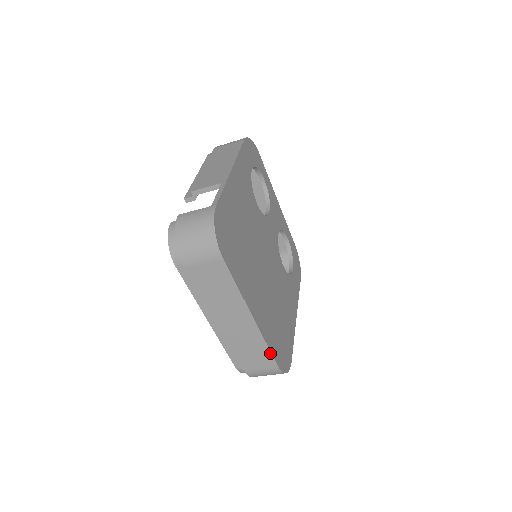
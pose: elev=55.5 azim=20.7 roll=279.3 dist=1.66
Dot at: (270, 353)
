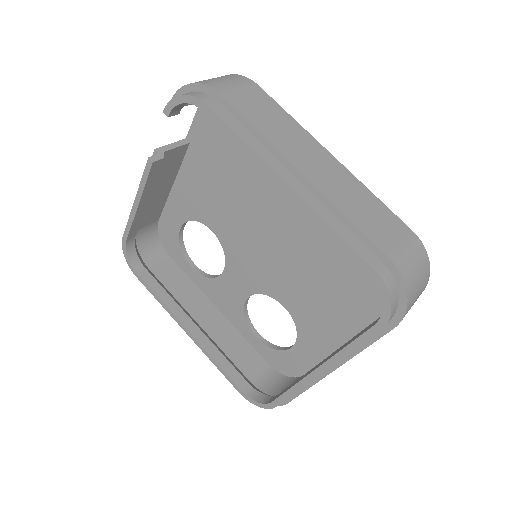
Dot at: (387, 209)
